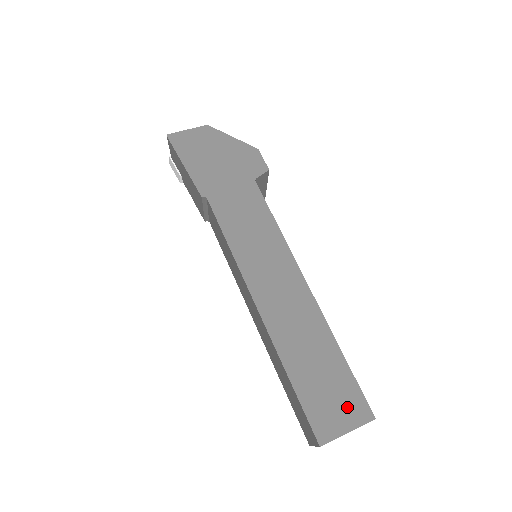
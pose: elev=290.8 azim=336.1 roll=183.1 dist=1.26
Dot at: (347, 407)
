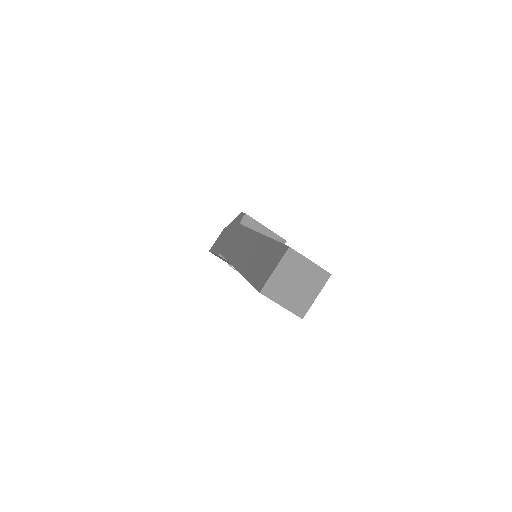
Dot at: (274, 259)
